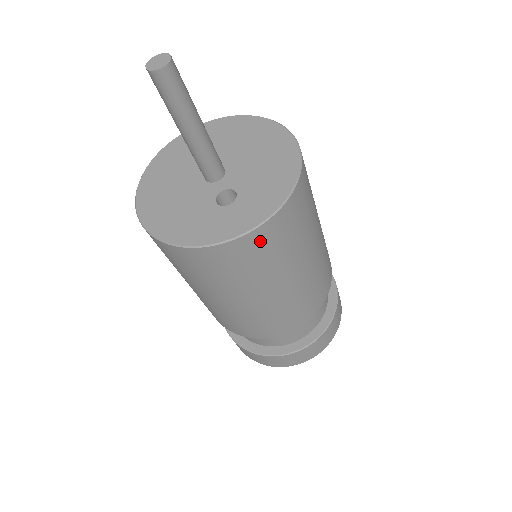
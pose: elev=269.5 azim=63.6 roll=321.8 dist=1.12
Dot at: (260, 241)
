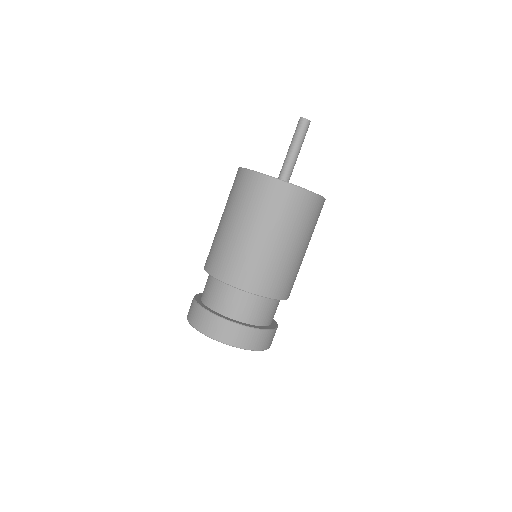
Dot at: (275, 189)
